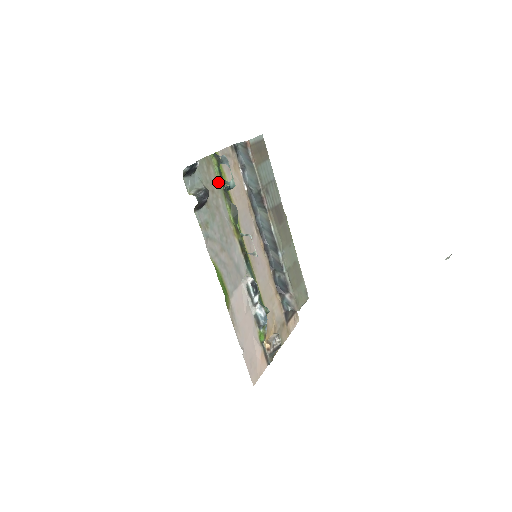
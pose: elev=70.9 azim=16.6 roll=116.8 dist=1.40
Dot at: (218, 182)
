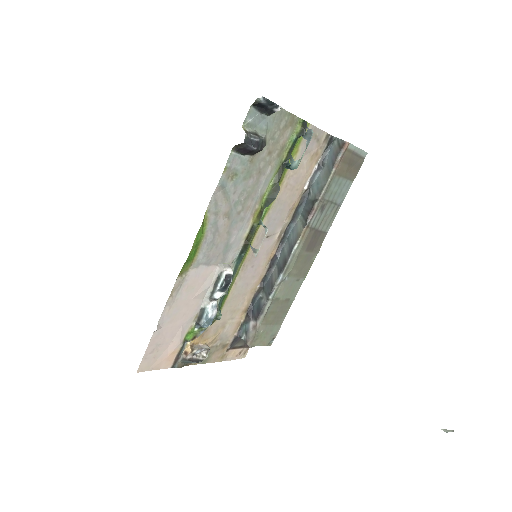
Dot at: (284, 151)
